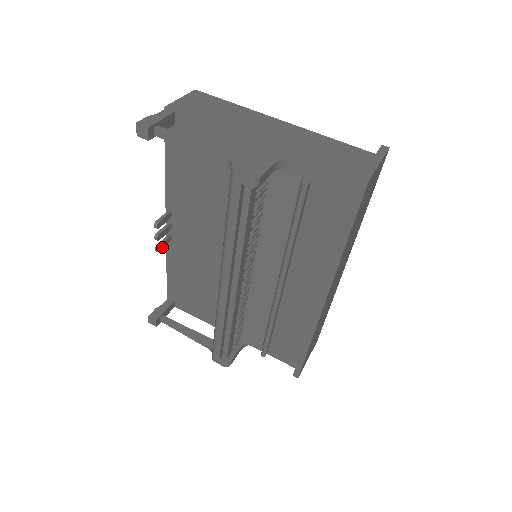
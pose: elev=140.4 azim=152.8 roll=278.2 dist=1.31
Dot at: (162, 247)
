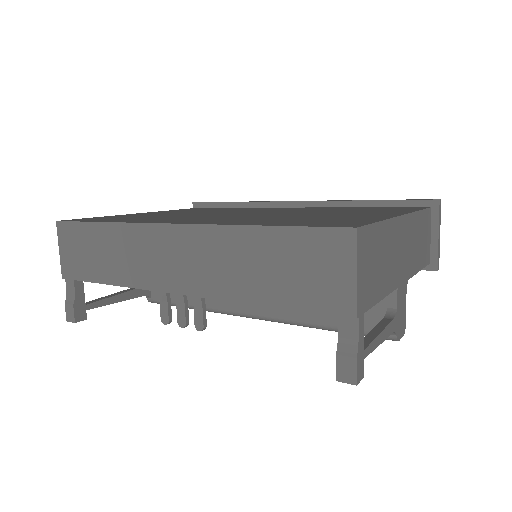
Dot at: (166, 312)
